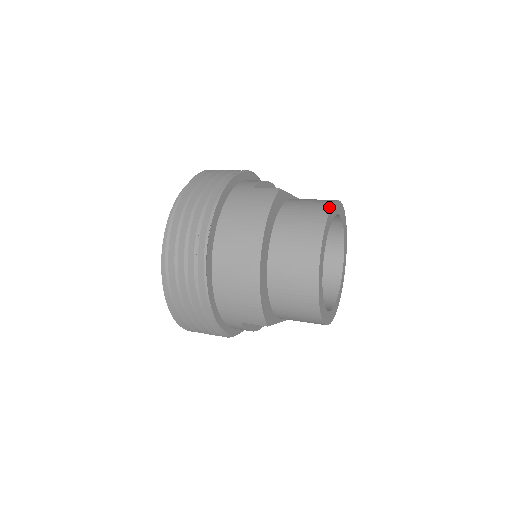
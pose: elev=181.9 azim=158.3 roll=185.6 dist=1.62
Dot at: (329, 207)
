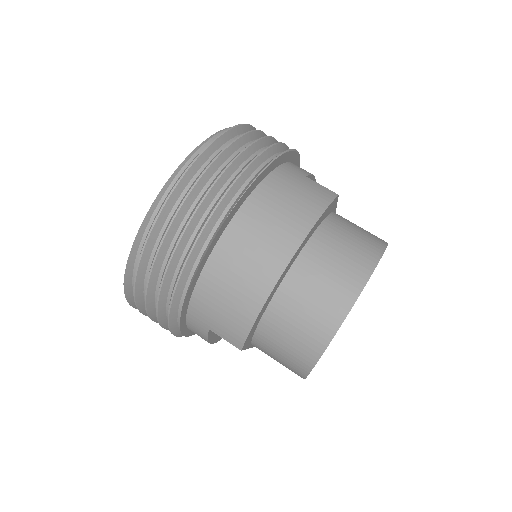
Dot at: (384, 246)
